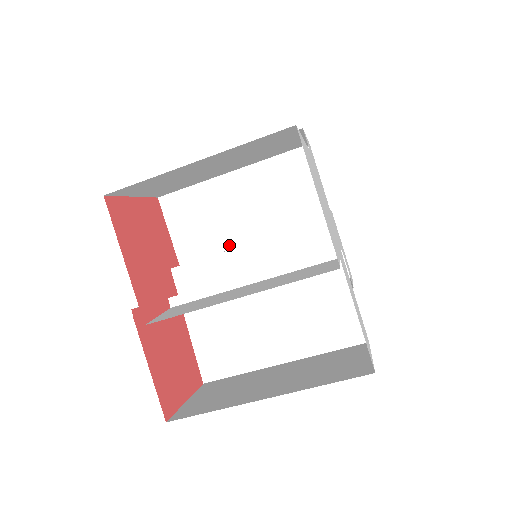
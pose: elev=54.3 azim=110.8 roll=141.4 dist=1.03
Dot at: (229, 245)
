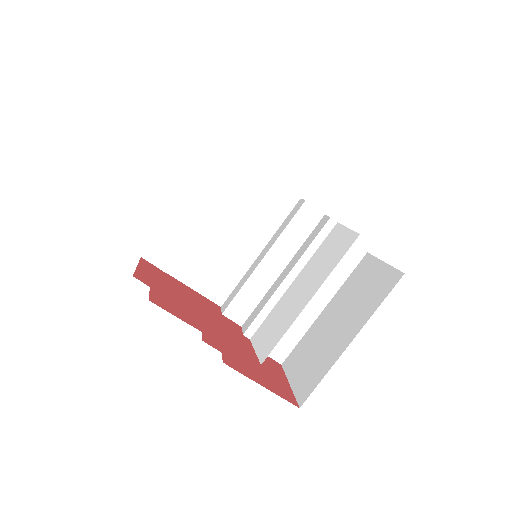
Dot at: (244, 266)
